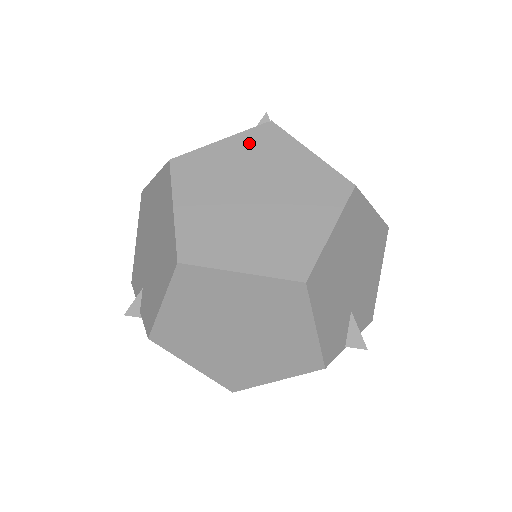
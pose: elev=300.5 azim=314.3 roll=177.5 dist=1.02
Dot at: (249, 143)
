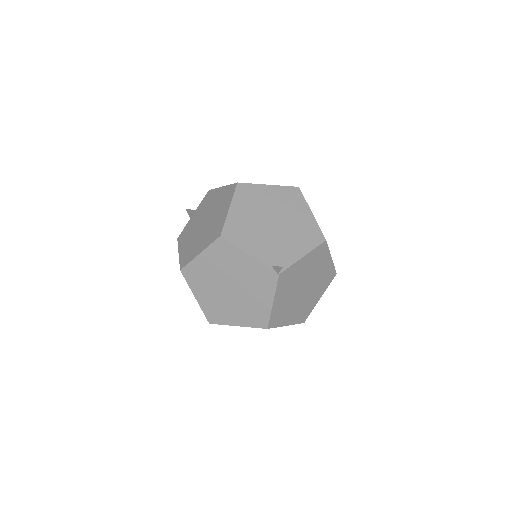
Dot at: (257, 270)
